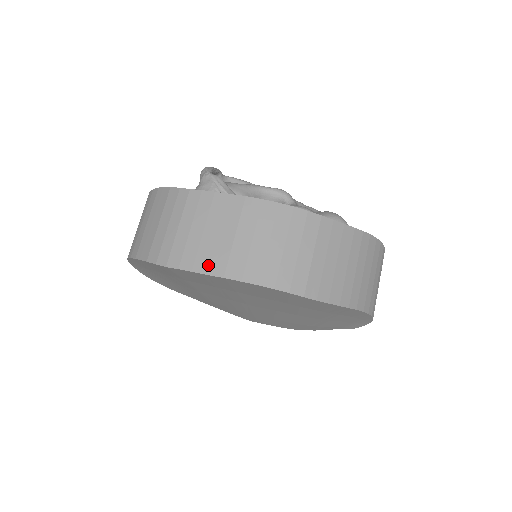
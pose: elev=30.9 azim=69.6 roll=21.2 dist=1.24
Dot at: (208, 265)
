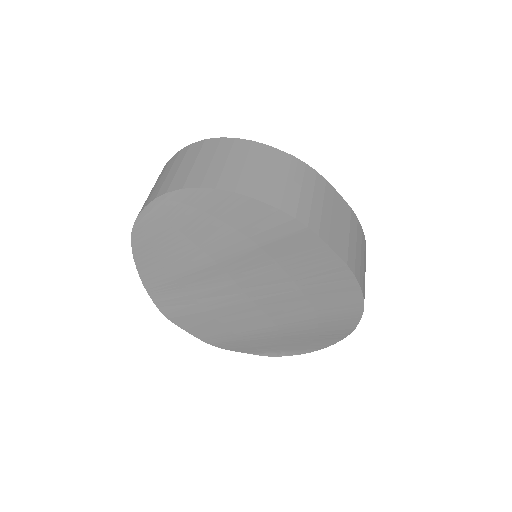
Dot at: (338, 247)
